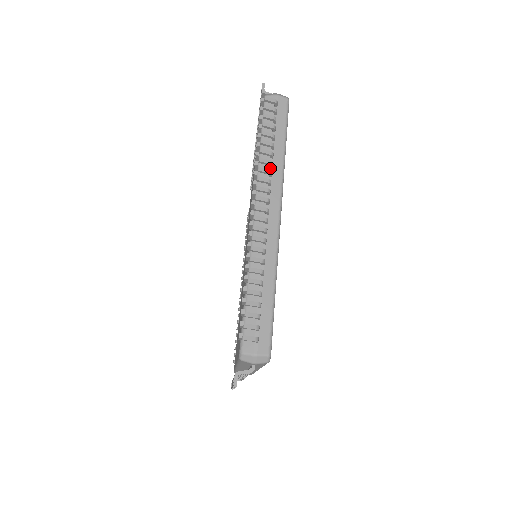
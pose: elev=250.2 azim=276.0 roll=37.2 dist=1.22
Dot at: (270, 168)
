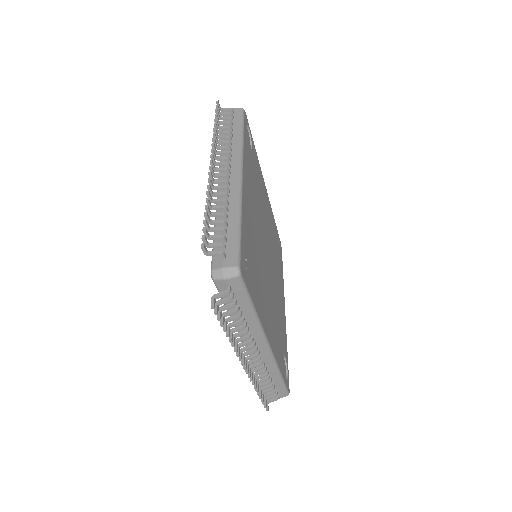
Dot at: (247, 329)
